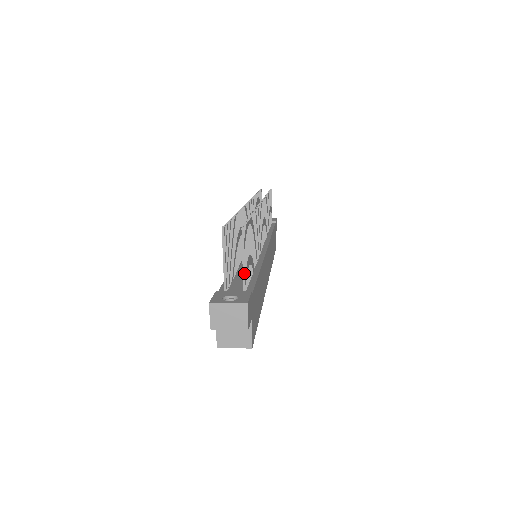
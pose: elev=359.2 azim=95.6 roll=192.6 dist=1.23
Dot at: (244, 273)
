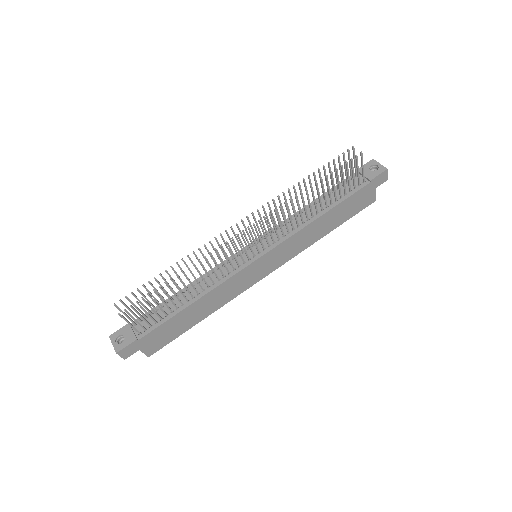
Dot at: (133, 328)
